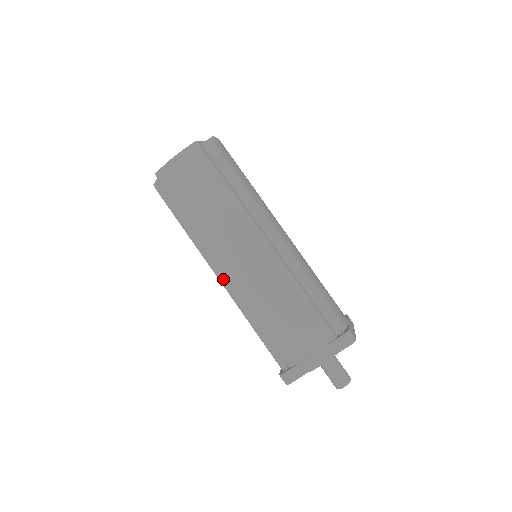
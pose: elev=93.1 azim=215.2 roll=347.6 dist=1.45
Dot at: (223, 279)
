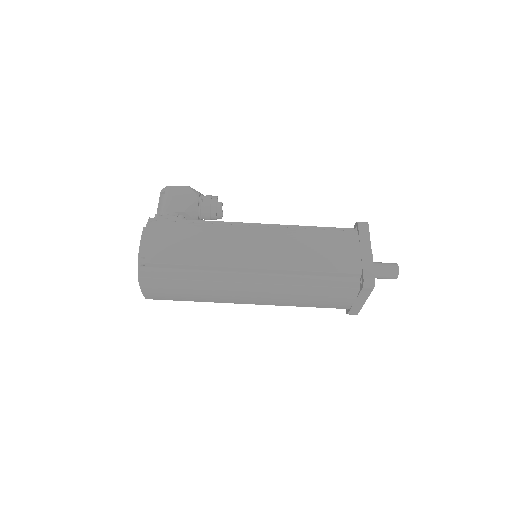
Dot at: occluded
